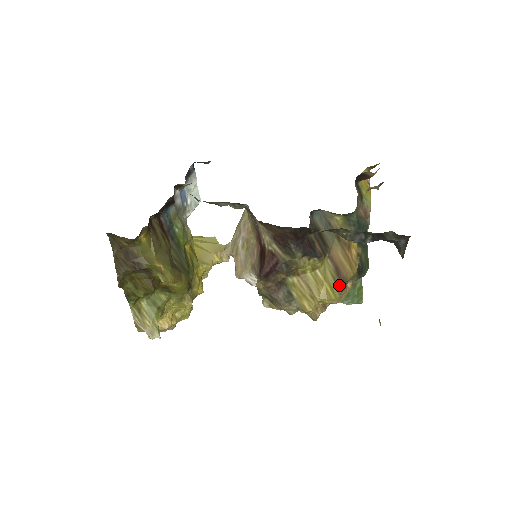
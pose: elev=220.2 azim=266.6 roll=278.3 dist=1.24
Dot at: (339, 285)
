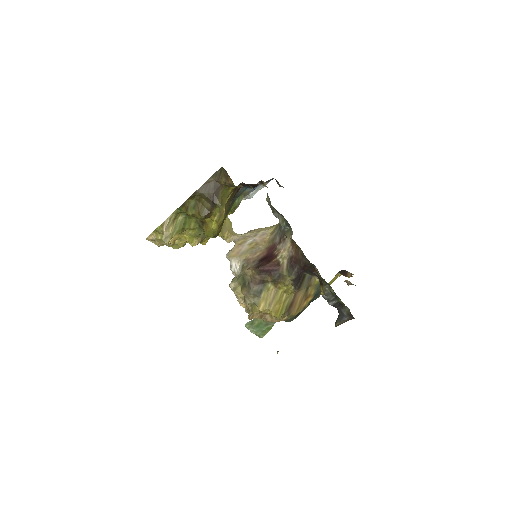
Dot at: (285, 312)
